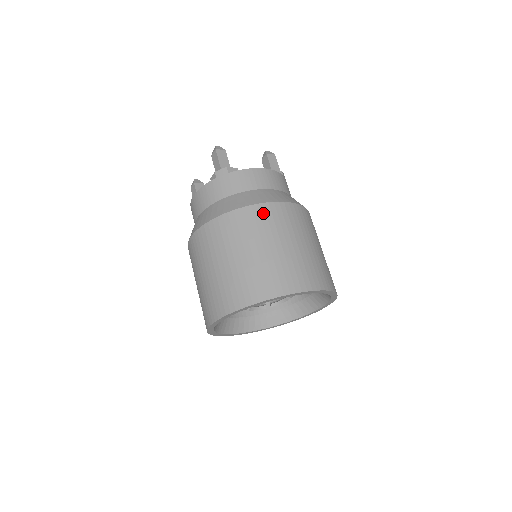
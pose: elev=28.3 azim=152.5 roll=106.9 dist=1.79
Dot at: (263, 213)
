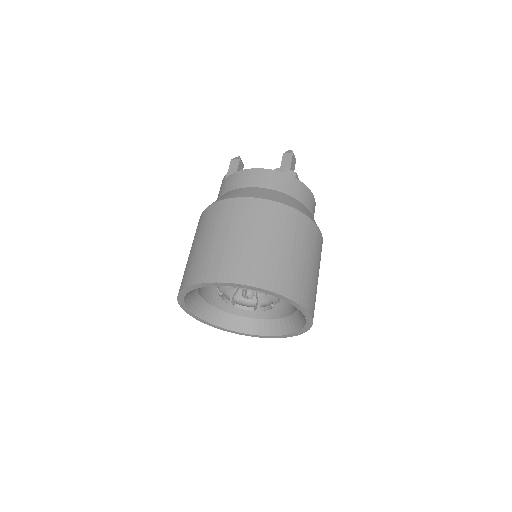
Dot at: (311, 229)
